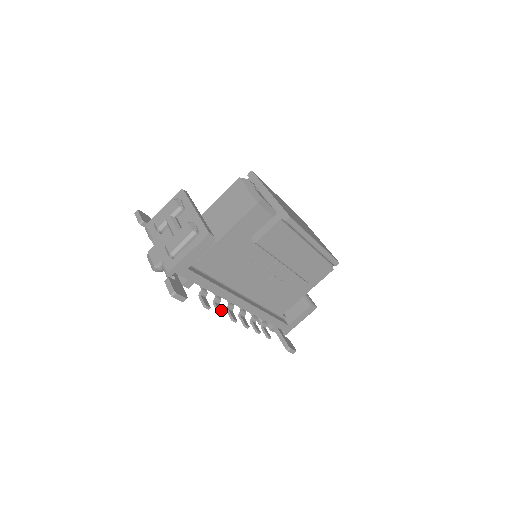
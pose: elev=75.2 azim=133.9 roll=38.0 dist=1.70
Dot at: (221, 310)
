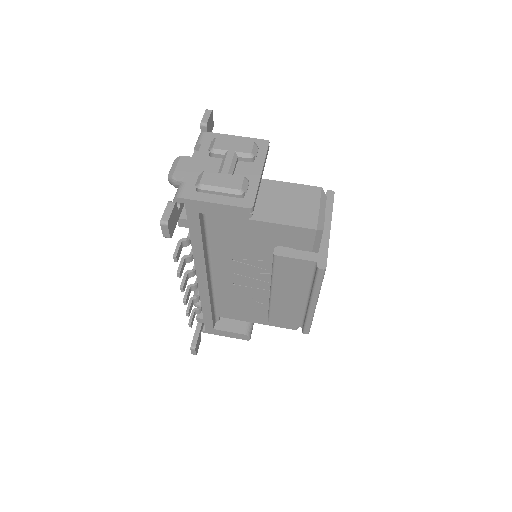
Dot at: (182, 270)
